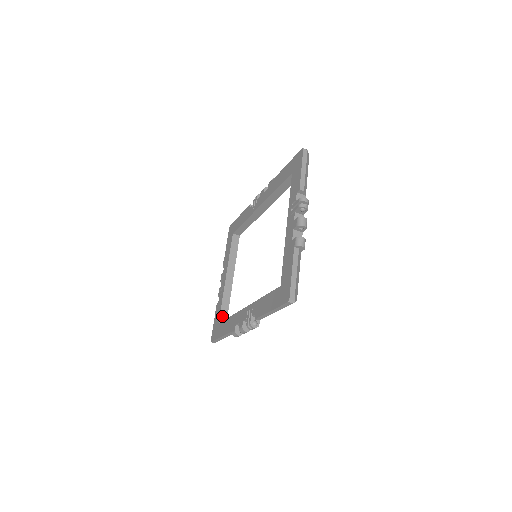
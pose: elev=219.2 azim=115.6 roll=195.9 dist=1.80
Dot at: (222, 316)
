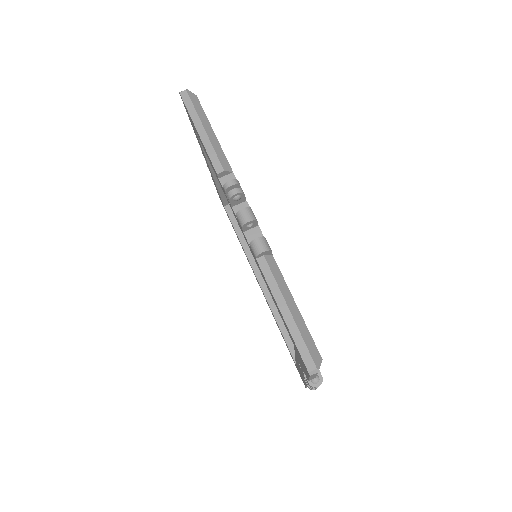
Dot at: occluded
